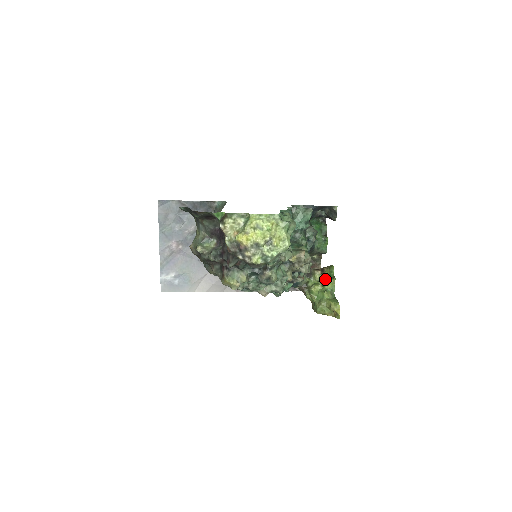
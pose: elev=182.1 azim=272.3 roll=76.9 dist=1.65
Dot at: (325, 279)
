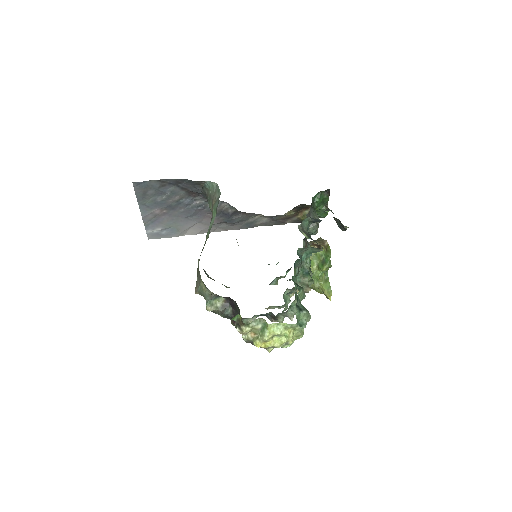
Dot at: (321, 261)
